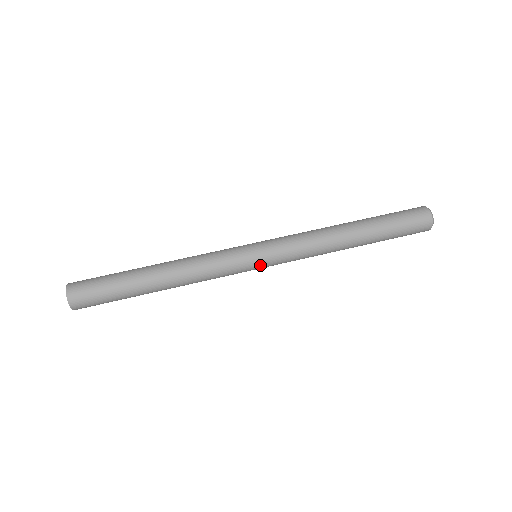
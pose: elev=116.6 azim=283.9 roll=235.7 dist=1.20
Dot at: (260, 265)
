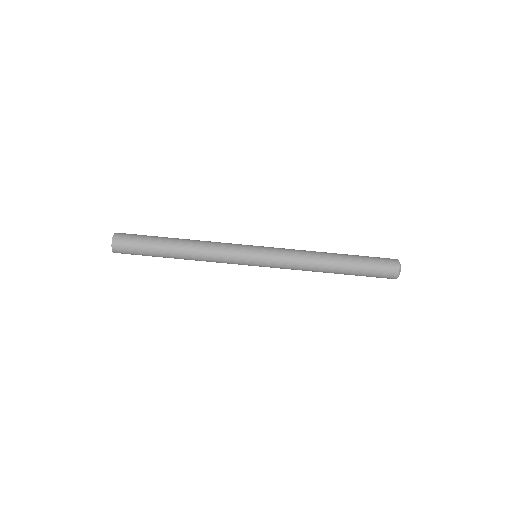
Dot at: (256, 264)
